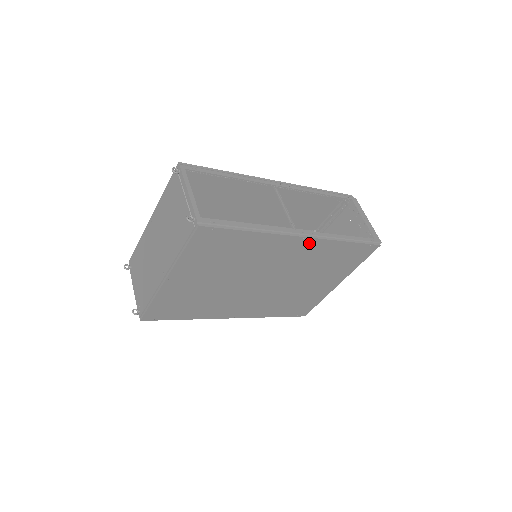
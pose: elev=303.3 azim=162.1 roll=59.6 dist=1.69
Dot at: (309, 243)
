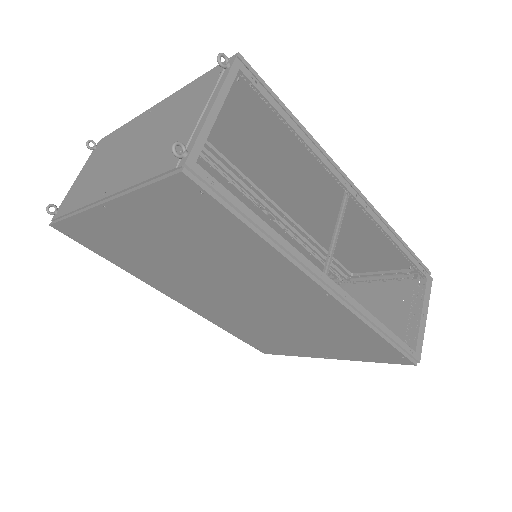
Dot at: (330, 303)
